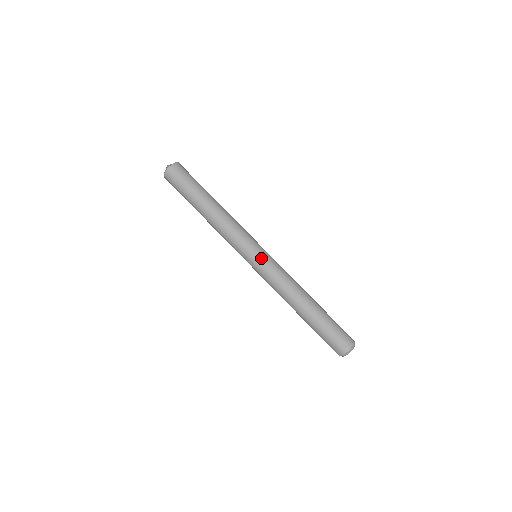
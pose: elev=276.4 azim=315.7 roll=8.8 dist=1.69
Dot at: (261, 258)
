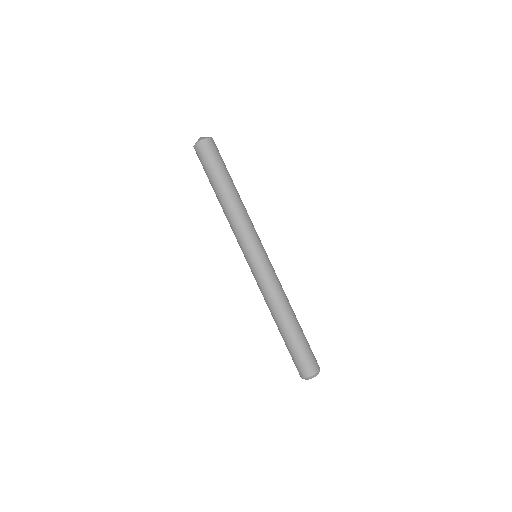
Dot at: (260, 261)
